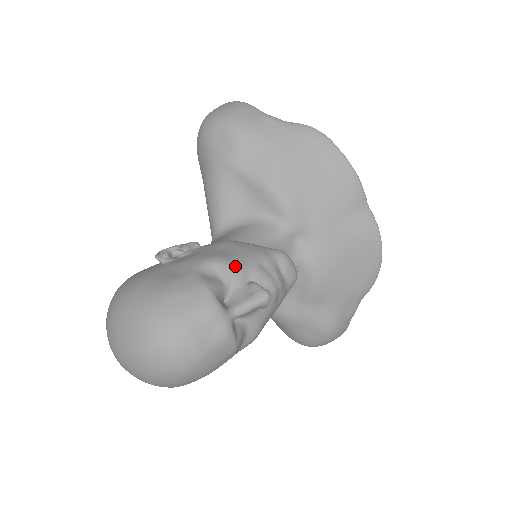
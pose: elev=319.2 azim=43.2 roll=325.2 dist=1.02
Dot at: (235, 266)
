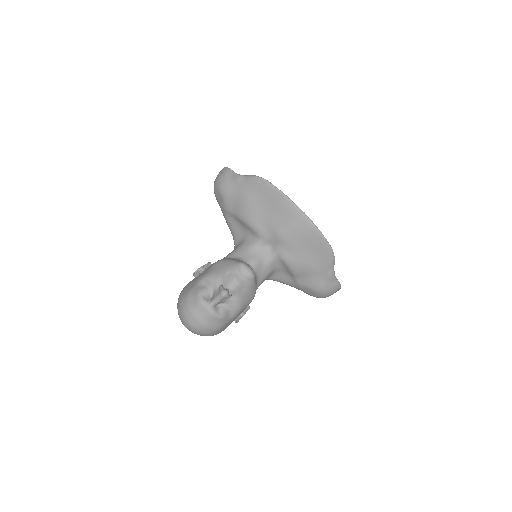
Dot at: (214, 278)
